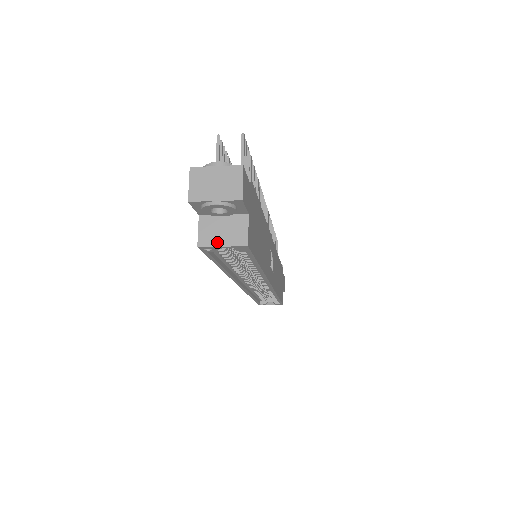
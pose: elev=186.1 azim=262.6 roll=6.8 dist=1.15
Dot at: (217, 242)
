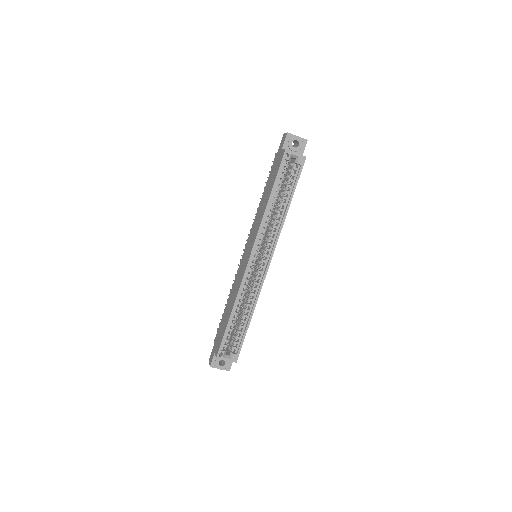
Dot at: (293, 152)
